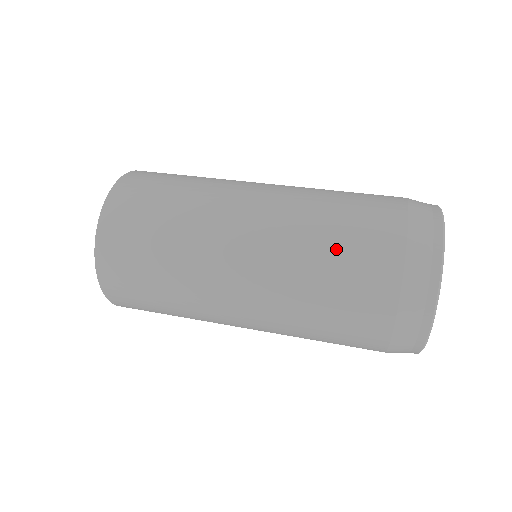
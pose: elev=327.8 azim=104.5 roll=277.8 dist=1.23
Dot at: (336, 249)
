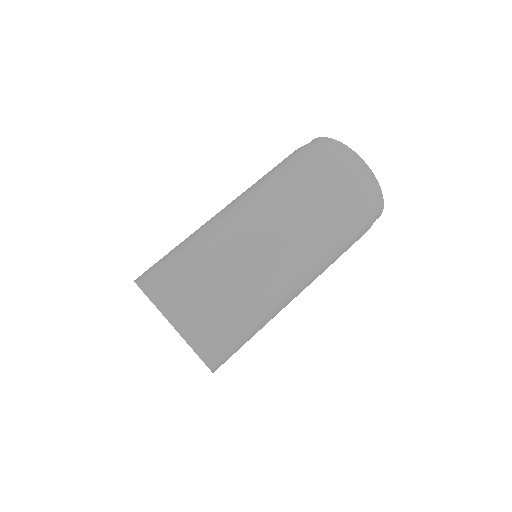
Dot at: (334, 225)
